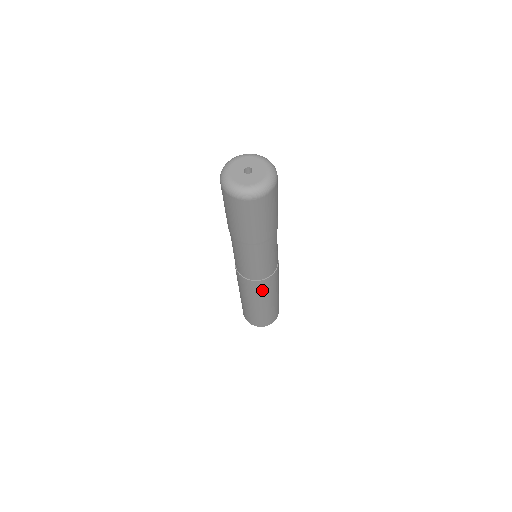
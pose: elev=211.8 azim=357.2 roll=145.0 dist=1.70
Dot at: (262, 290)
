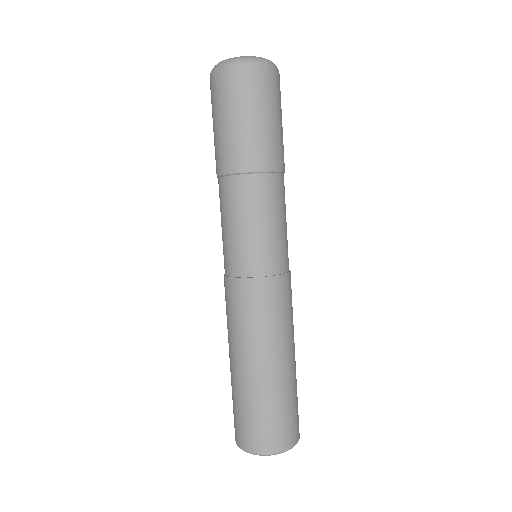
Dot at: (290, 304)
